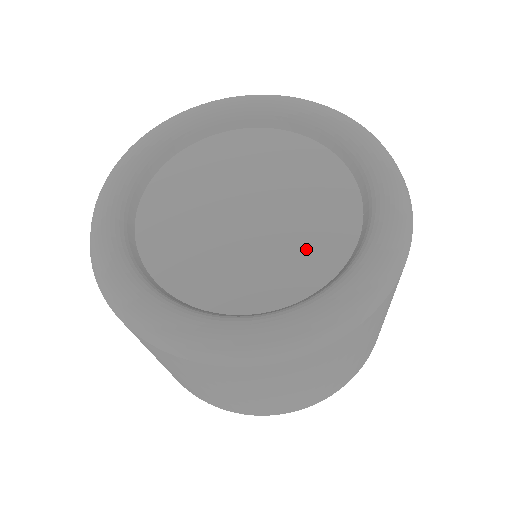
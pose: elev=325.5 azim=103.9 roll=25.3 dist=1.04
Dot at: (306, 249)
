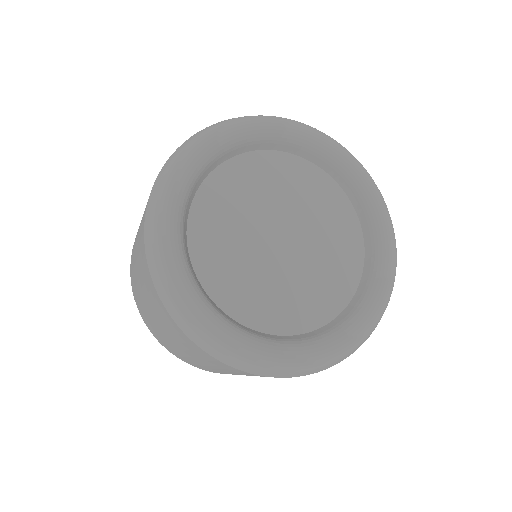
Dot at: (277, 301)
